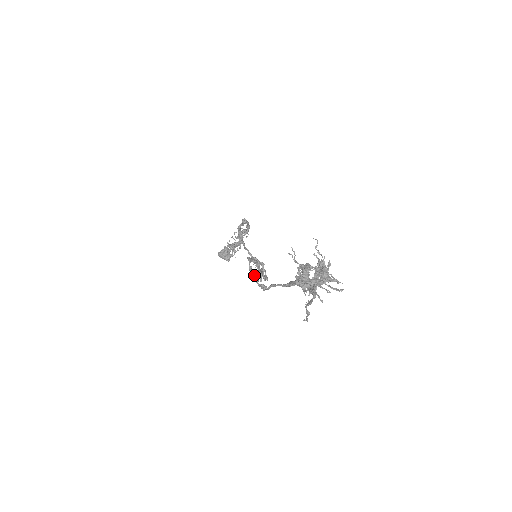
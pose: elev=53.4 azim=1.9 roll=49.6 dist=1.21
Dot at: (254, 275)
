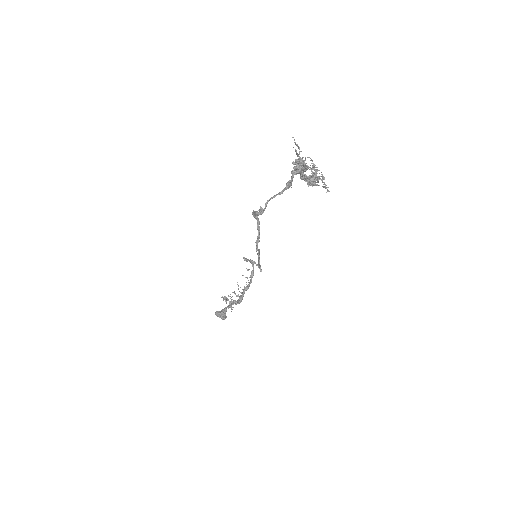
Dot at: (255, 211)
